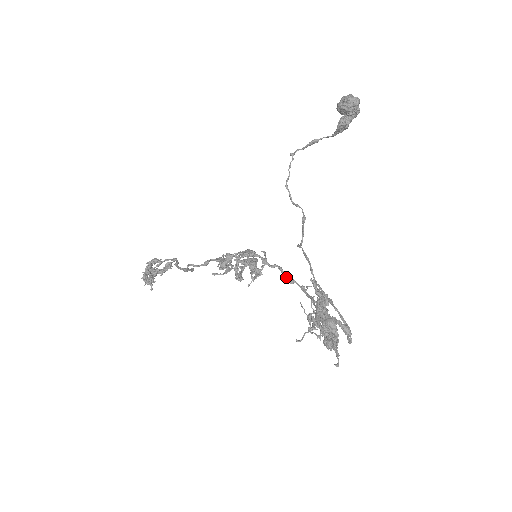
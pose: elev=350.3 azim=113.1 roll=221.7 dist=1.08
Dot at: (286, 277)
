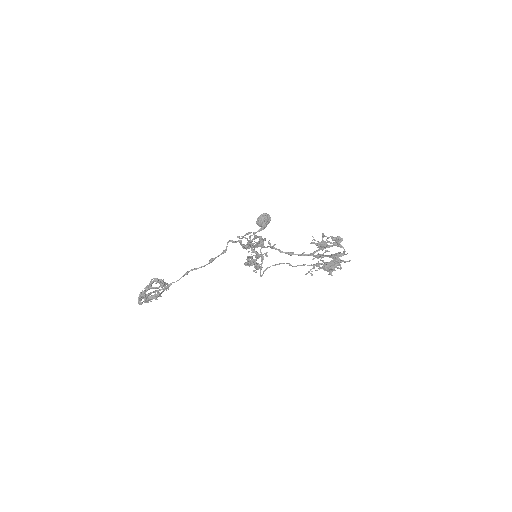
Dot at: (288, 253)
